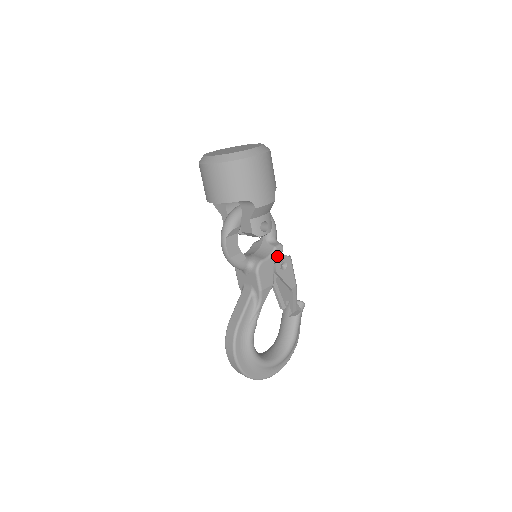
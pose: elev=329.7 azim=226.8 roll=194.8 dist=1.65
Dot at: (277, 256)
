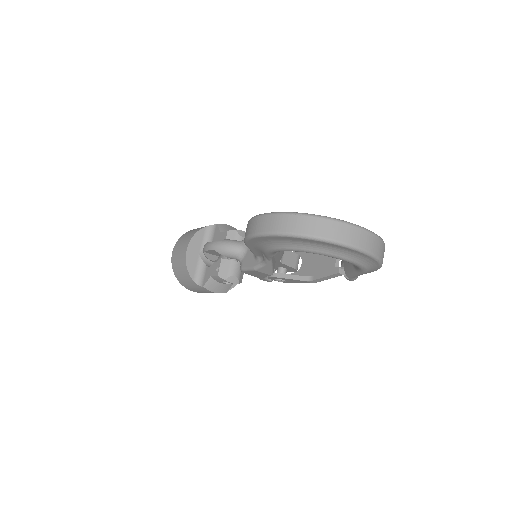
Dot at: occluded
